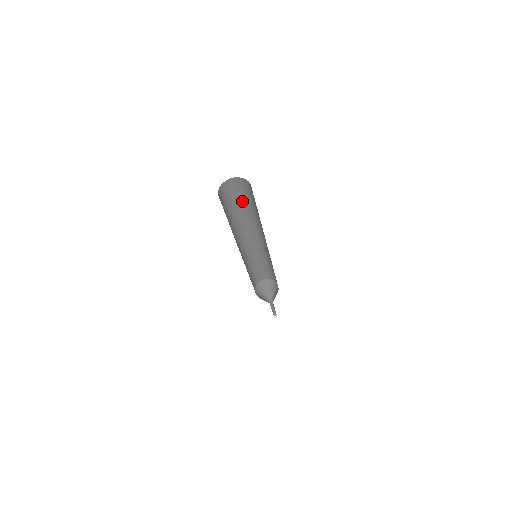
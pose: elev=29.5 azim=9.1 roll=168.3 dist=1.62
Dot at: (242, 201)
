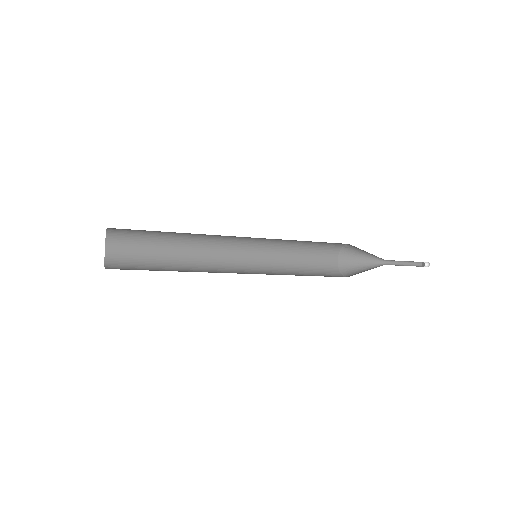
Dot at: (156, 232)
